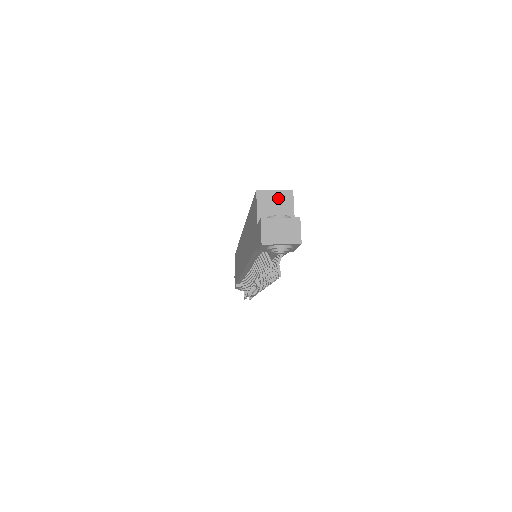
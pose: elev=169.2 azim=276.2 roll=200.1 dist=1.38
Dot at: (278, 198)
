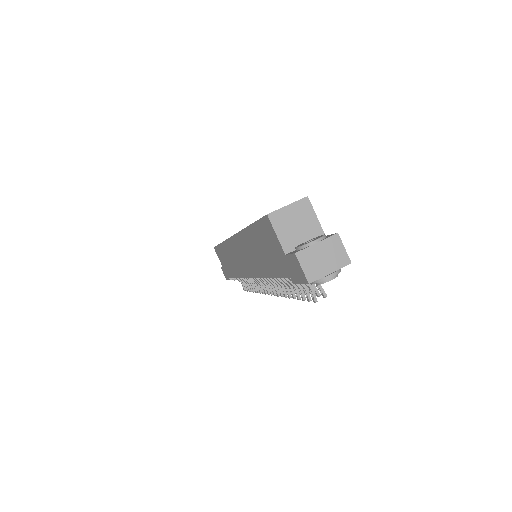
Dot at: (295, 213)
